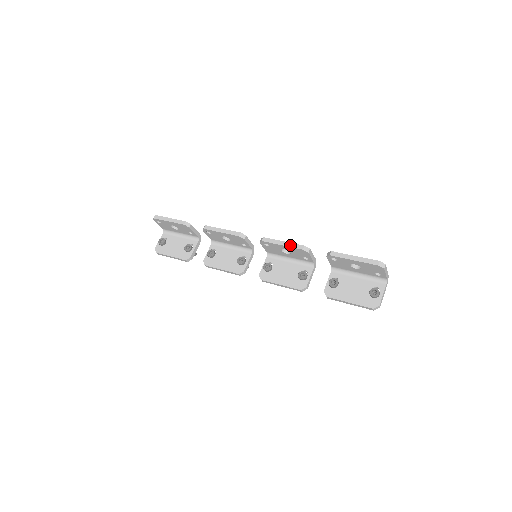
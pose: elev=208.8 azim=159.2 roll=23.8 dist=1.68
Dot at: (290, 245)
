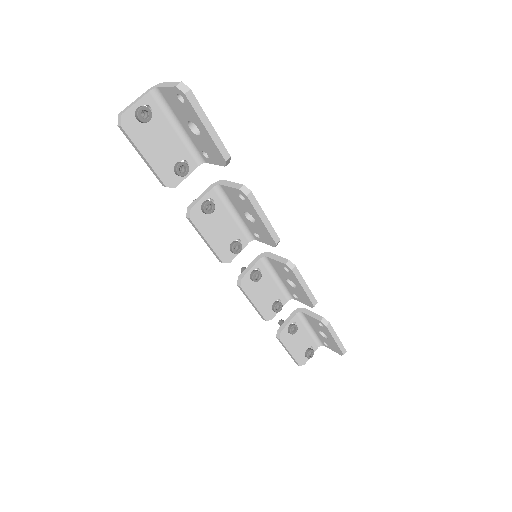
Dot at: (309, 294)
